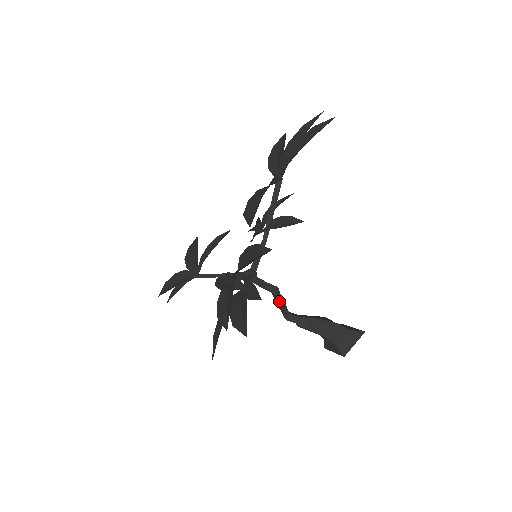
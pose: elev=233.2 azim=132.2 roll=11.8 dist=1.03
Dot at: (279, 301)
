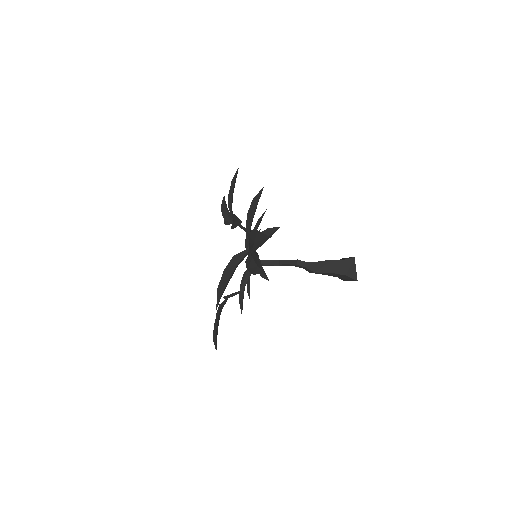
Dot at: (284, 265)
